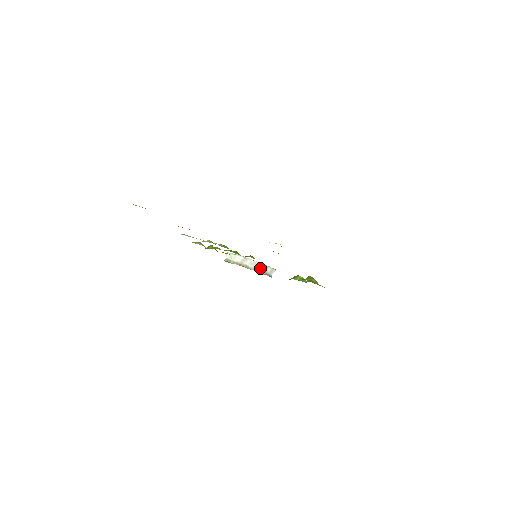
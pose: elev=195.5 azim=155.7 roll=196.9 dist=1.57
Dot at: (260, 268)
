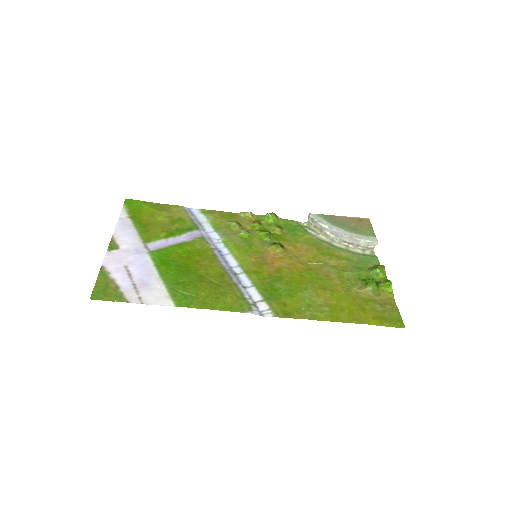
Dot at: (346, 239)
